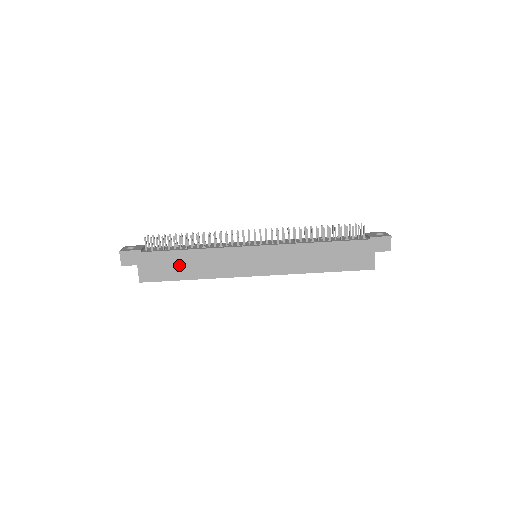
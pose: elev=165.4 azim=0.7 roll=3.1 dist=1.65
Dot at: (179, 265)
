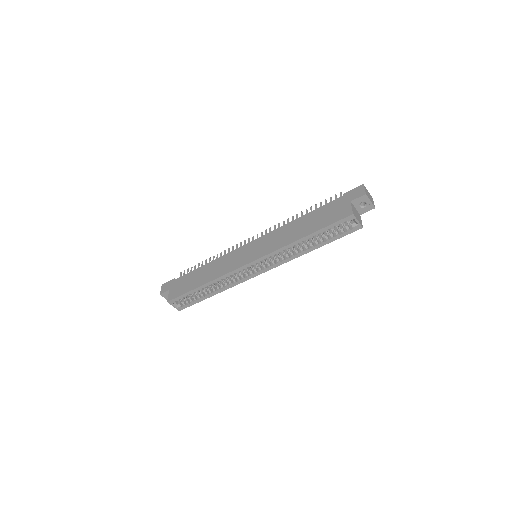
Dot at: (196, 278)
